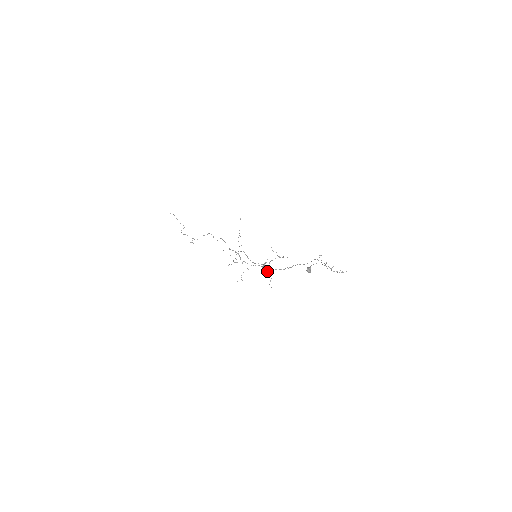
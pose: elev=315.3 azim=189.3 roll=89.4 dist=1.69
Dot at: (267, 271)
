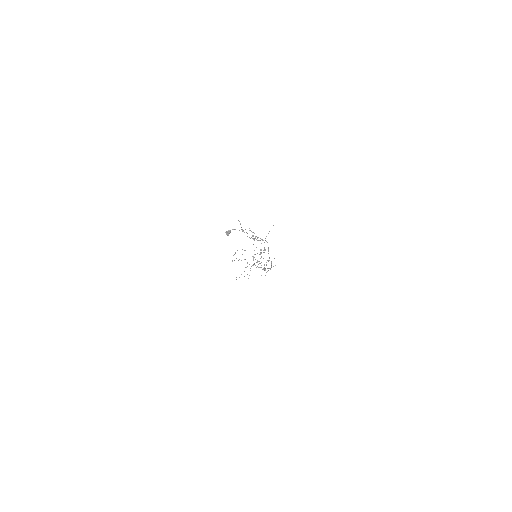
Dot at: occluded
